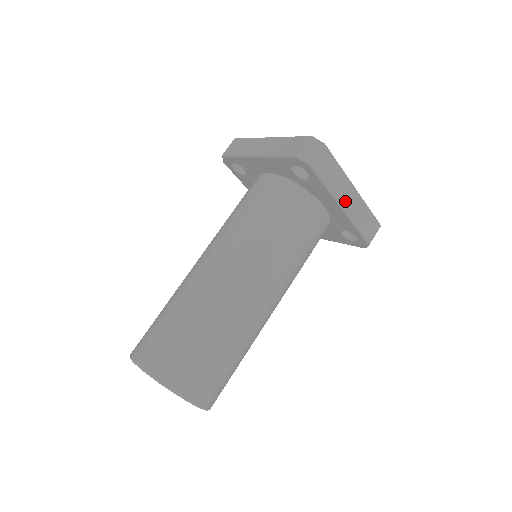
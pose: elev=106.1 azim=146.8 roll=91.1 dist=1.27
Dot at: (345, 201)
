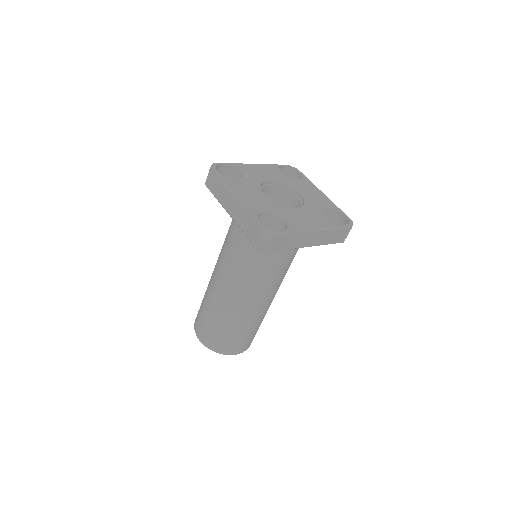
Dot at: (309, 242)
